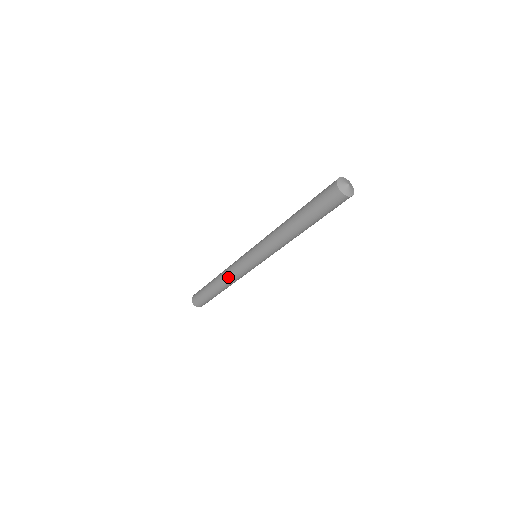
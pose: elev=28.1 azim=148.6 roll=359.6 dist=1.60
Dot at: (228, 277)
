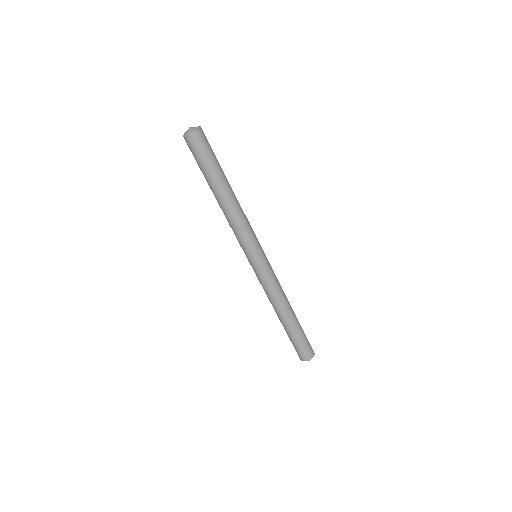
Dot at: (268, 298)
